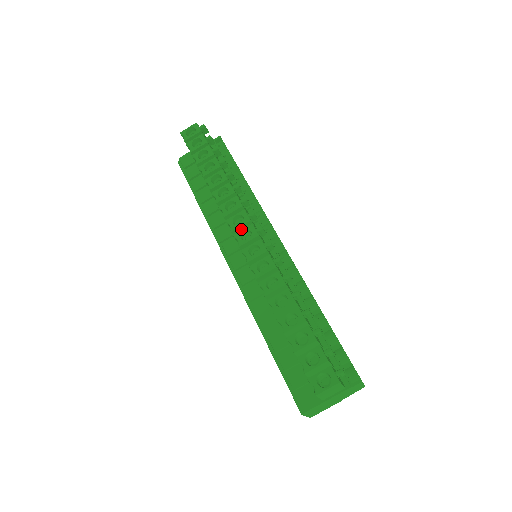
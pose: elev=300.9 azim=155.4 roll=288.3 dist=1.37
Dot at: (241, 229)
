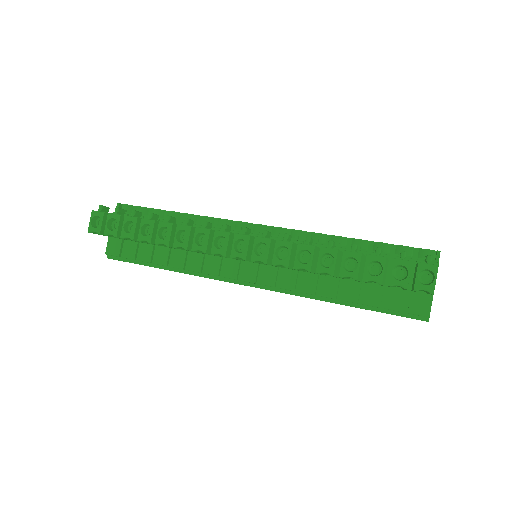
Dot at: (229, 247)
